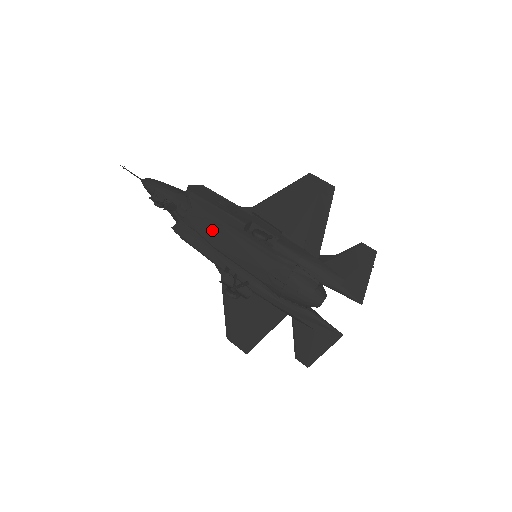
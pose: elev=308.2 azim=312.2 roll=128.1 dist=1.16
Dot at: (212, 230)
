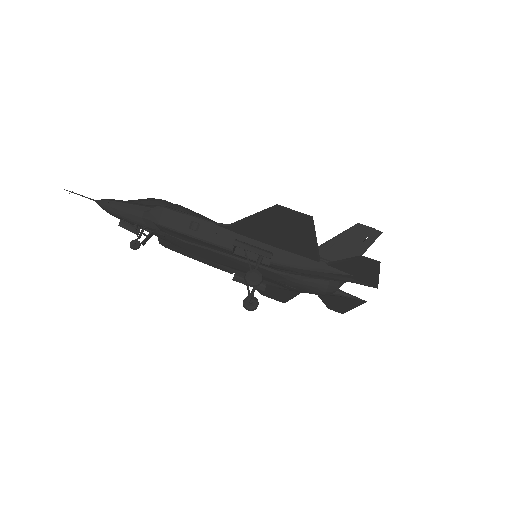
Dot at: (201, 251)
